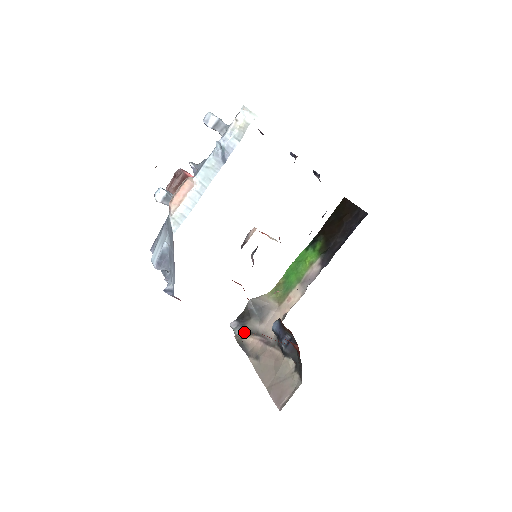
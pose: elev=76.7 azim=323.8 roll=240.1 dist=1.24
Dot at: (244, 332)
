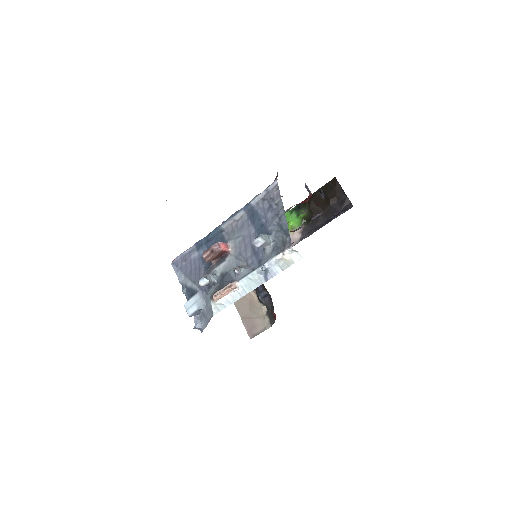
Dot at: occluded
